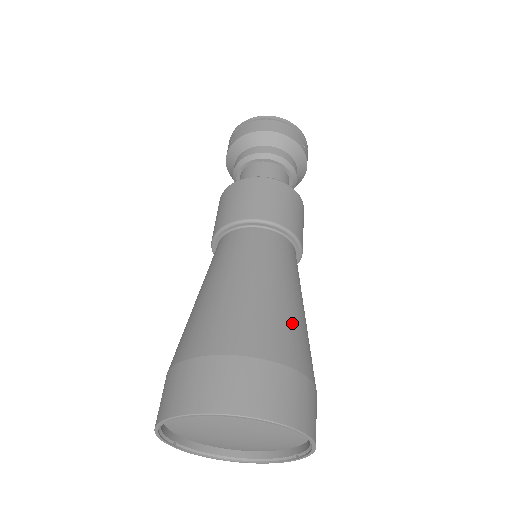
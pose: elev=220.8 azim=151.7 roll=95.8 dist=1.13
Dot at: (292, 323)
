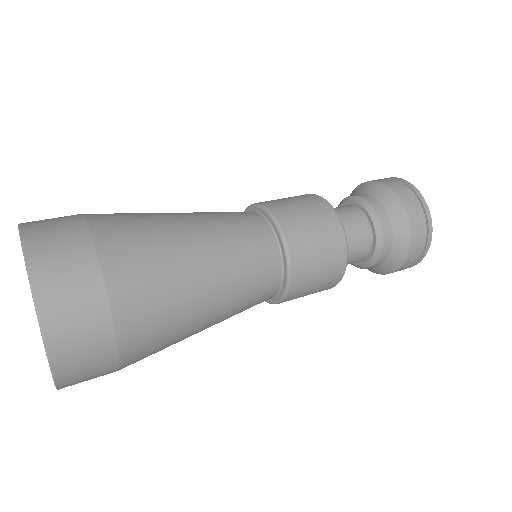
Dot at: (173, 316)
